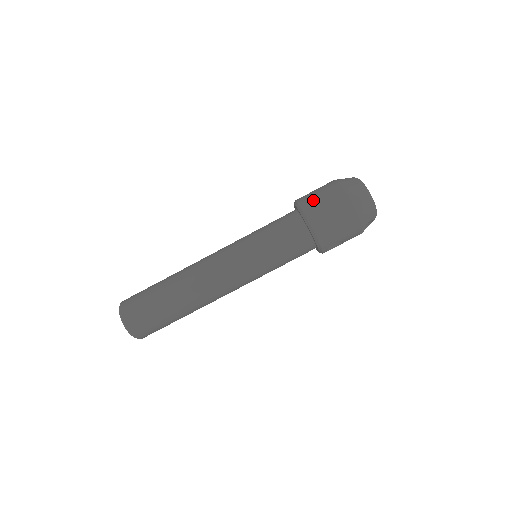
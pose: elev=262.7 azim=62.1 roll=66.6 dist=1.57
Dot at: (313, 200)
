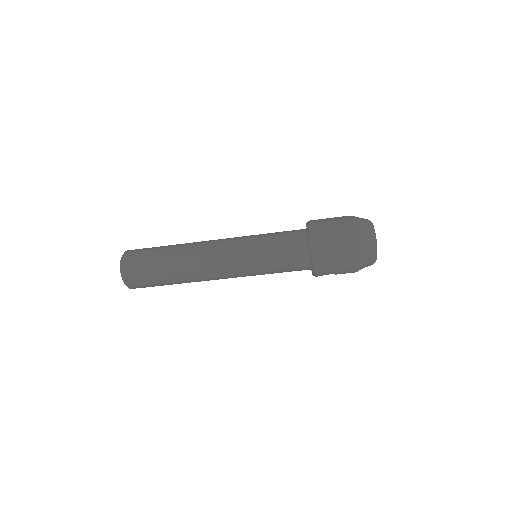
Dot at: (324, 233)
